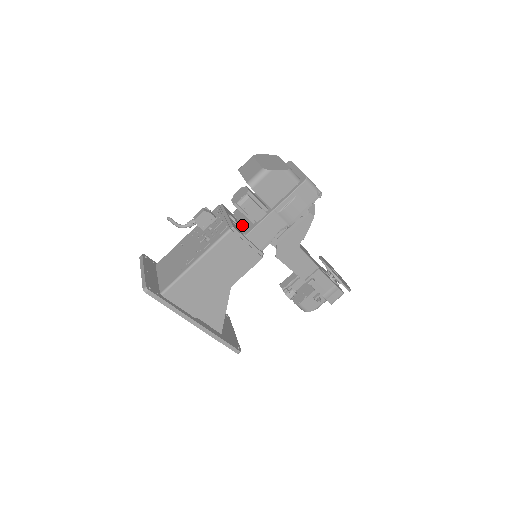
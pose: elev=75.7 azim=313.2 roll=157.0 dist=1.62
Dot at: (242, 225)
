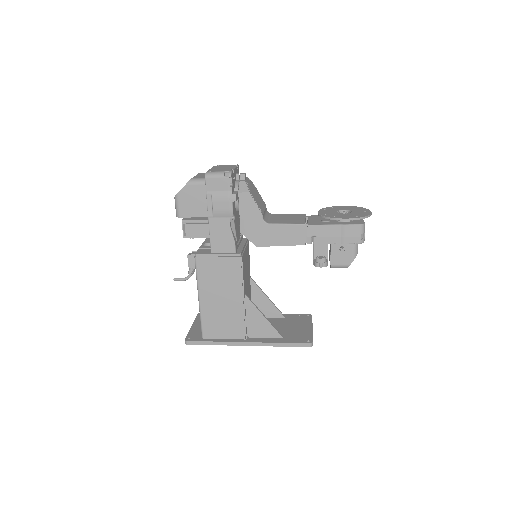
Dot at: occluded
